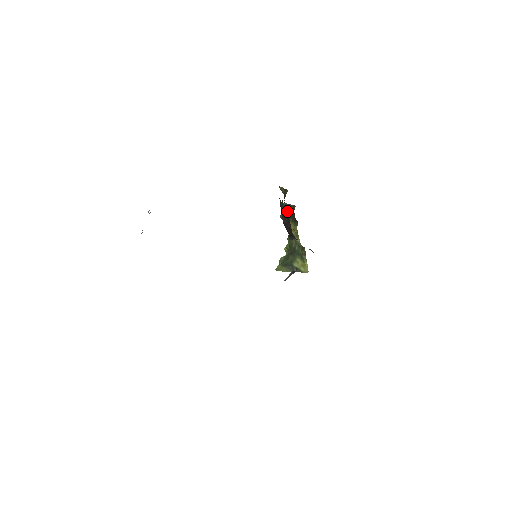
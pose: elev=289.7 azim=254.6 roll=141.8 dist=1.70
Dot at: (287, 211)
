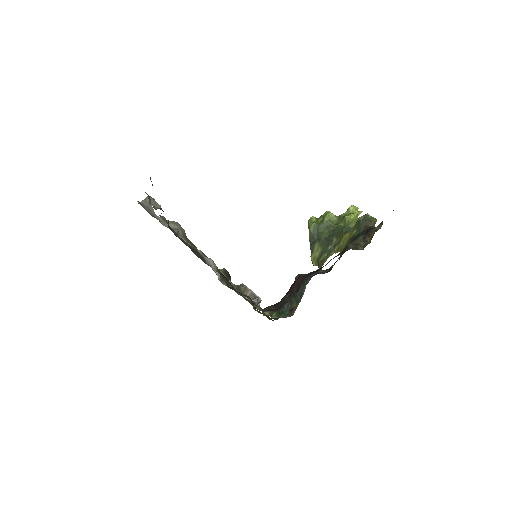
Dot at: (297, 294)
